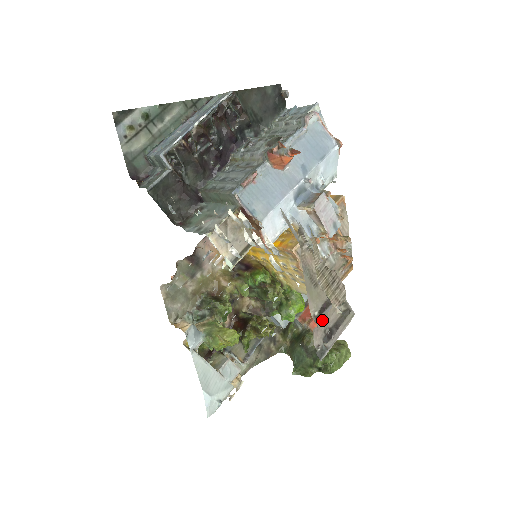
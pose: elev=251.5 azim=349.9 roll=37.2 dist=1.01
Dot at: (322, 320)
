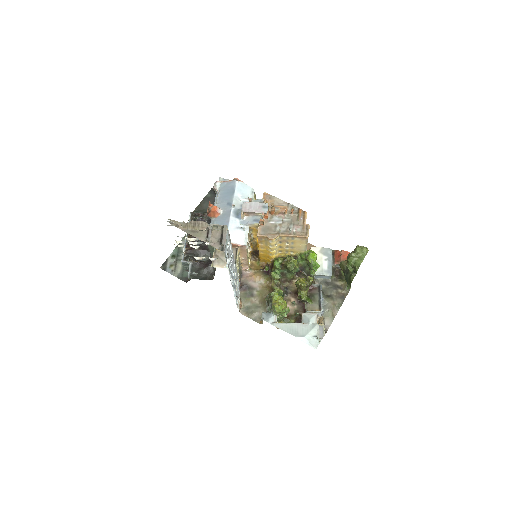
Dot at: (212, 239)
